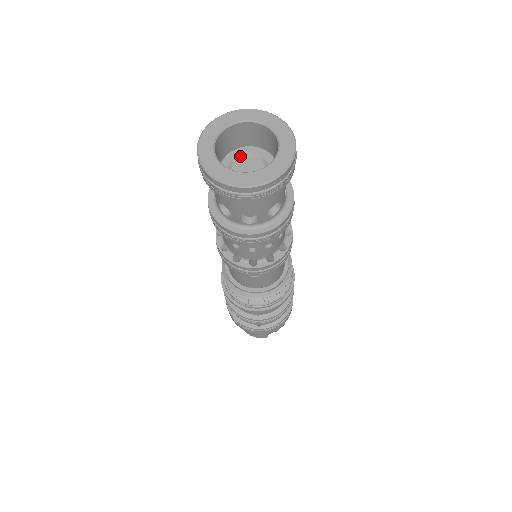
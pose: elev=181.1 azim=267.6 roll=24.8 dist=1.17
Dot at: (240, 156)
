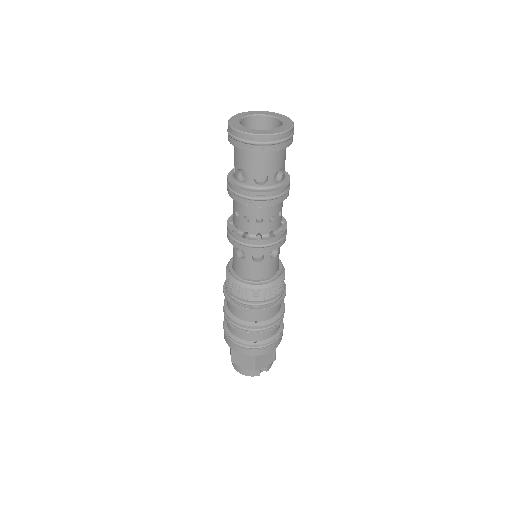
Dot at: occluded
